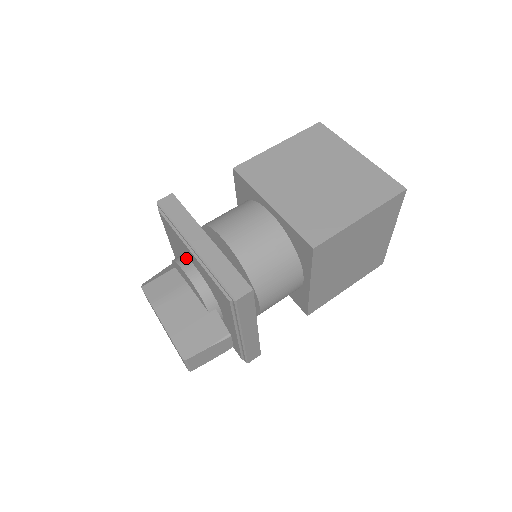
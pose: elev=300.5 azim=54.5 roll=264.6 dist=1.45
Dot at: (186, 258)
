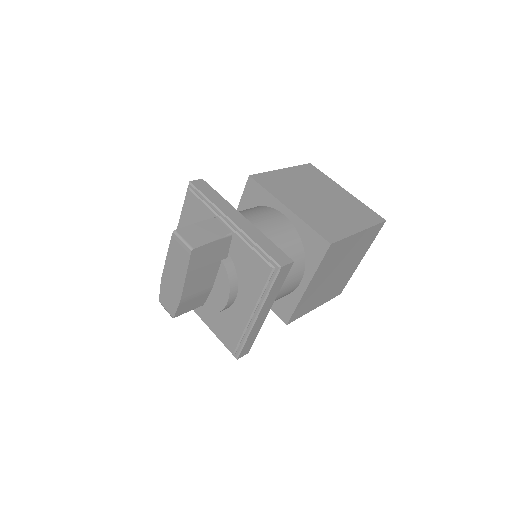
Dot at: occluded
